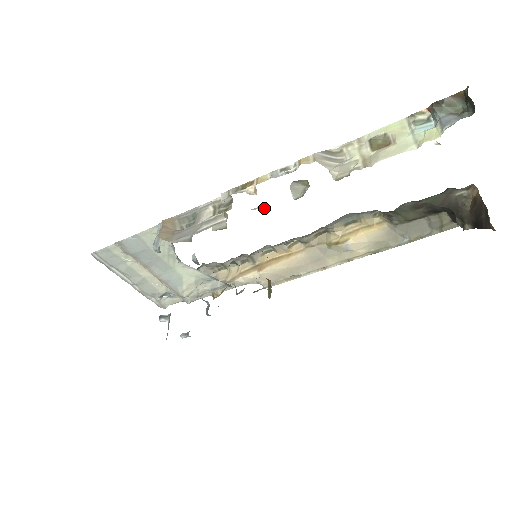
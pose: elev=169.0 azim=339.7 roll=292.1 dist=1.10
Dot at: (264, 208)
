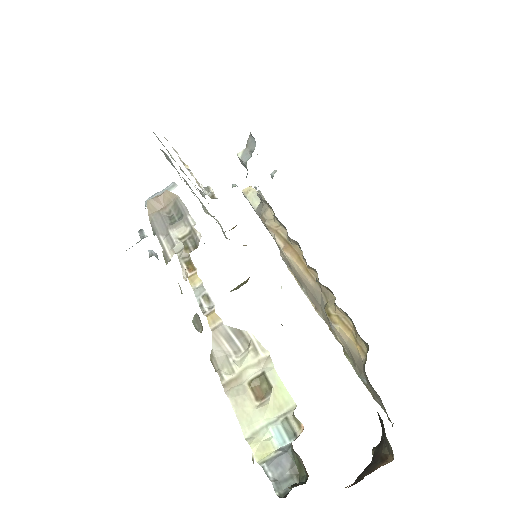
Dot at: occluded
